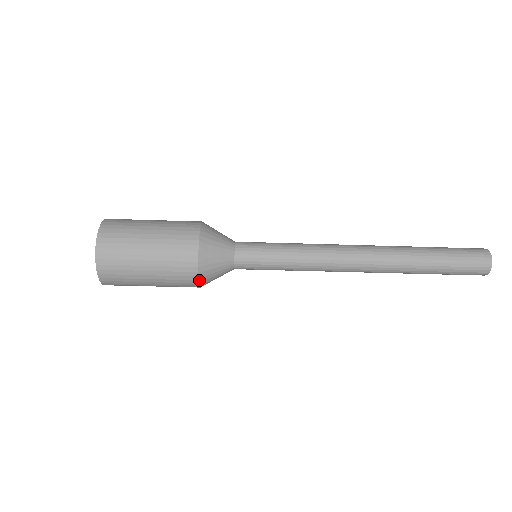
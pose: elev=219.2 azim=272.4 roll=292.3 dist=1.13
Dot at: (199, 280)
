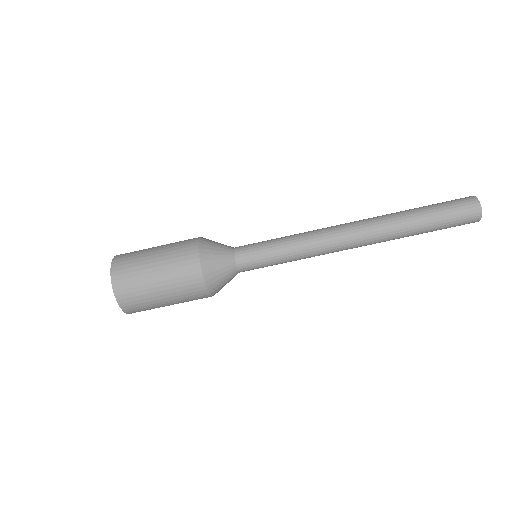
Dot at: (204, 277)
